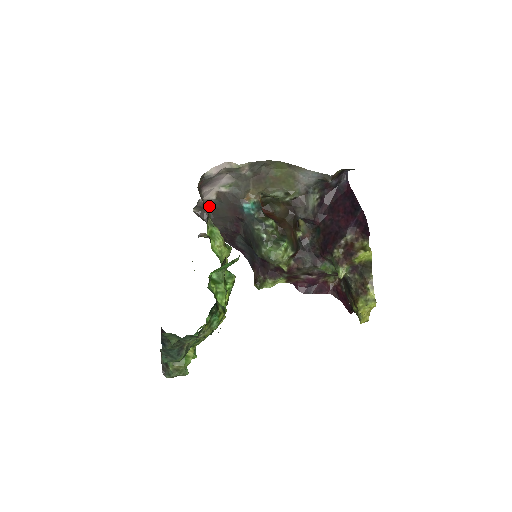
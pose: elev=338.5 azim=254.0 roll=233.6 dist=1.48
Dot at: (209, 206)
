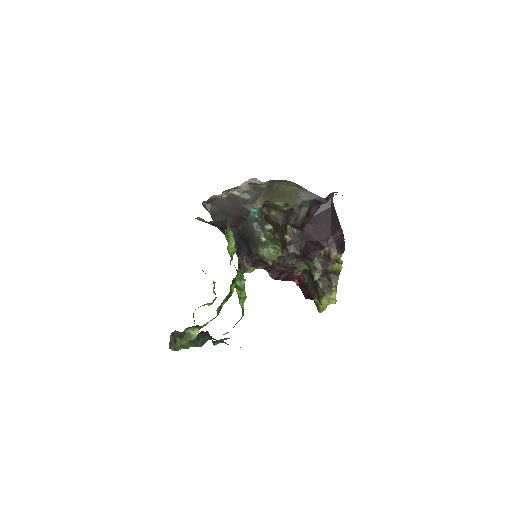
Dot at: (217, 201)
